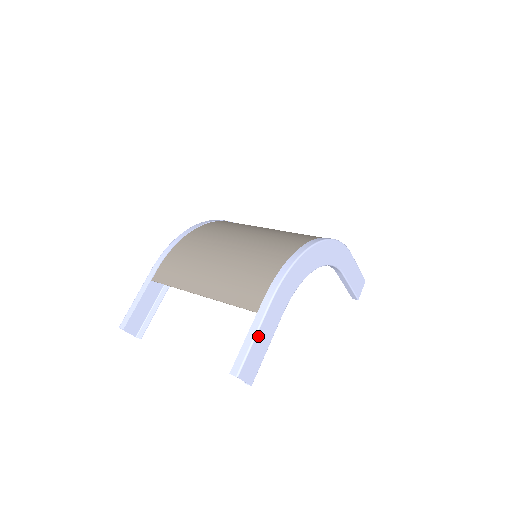
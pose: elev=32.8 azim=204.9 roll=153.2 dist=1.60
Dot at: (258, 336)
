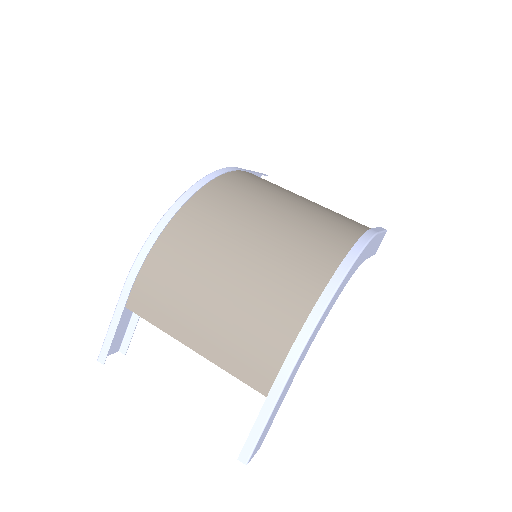
Dot at: (268, 422)
